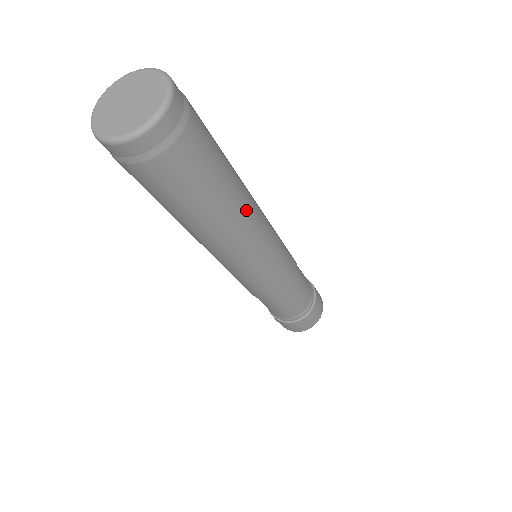
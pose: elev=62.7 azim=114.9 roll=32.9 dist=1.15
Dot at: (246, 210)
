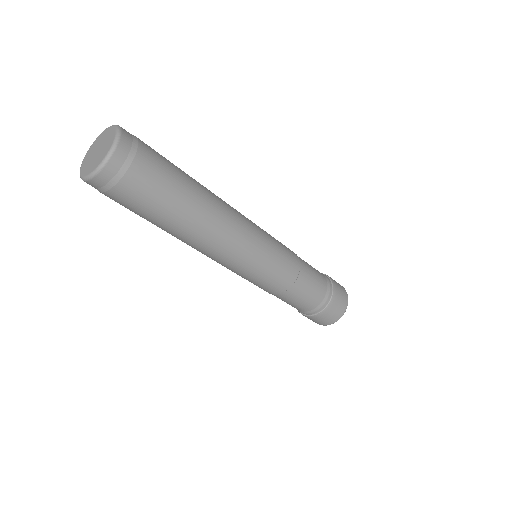
Dot at: (212, 221)
